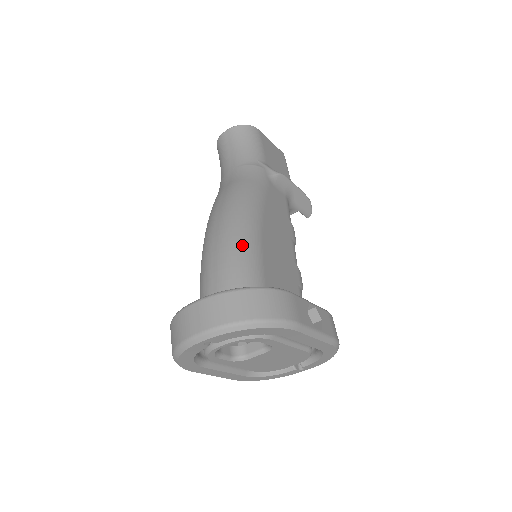
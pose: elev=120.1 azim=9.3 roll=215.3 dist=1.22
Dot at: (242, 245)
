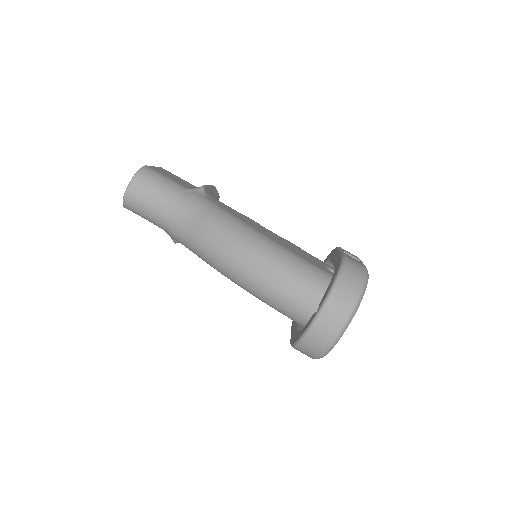
Dot at: (281, 257)
